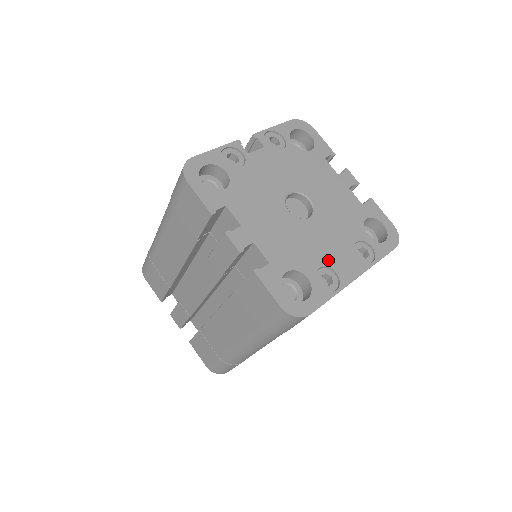
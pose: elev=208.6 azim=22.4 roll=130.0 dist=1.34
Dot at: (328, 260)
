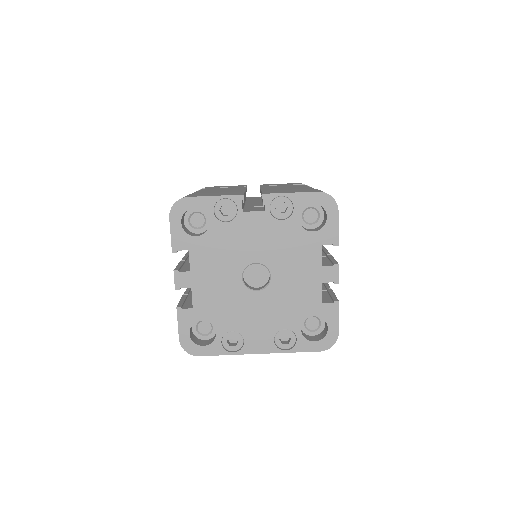
Dot at: (245, 329)
